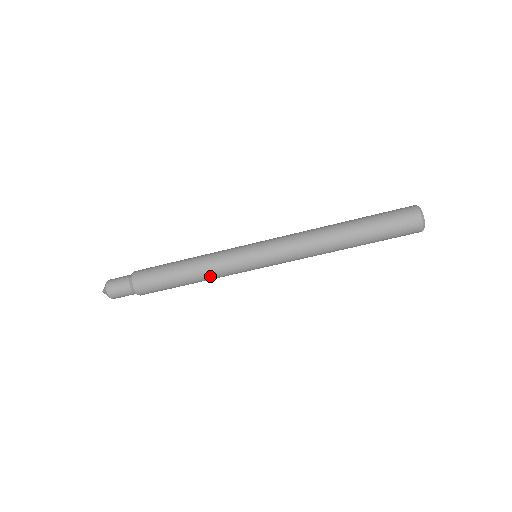
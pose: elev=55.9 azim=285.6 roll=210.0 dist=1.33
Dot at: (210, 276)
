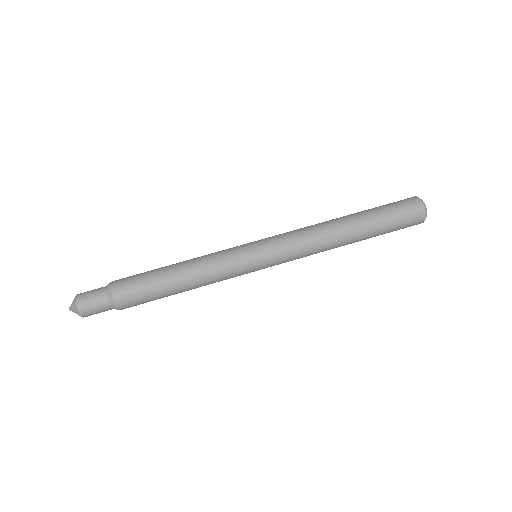
Dot at: (200, 259)
